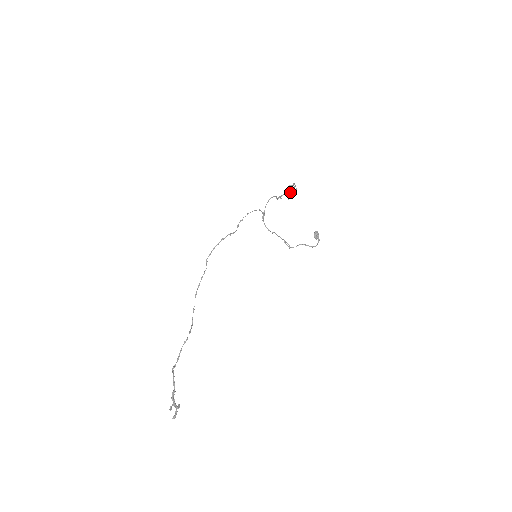
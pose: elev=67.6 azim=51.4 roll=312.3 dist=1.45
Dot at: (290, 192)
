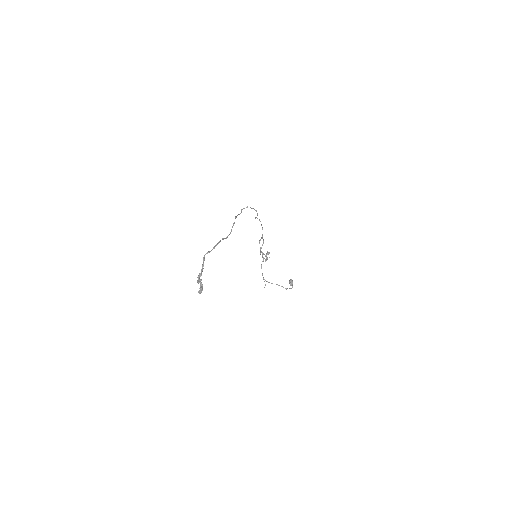
Dot at: (267, 254)
